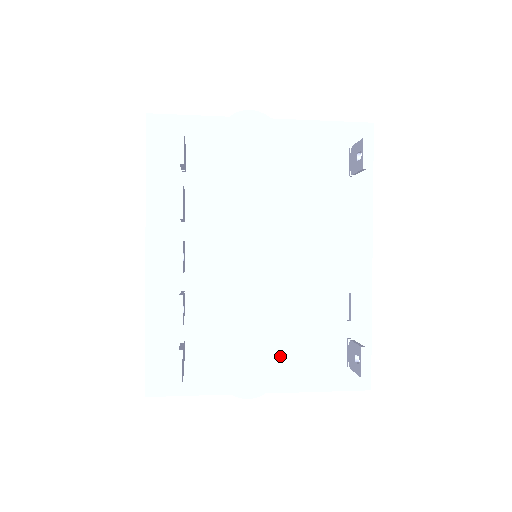
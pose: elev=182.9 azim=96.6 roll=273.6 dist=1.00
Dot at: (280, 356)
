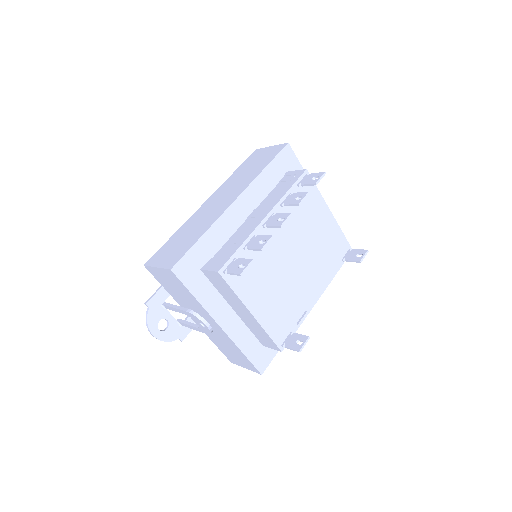
Dot at: (263, 311)
